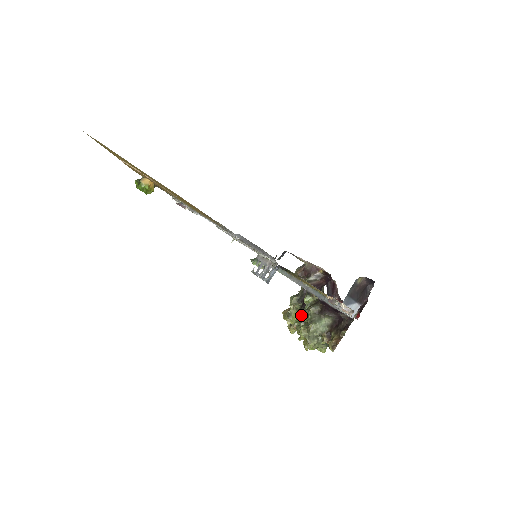
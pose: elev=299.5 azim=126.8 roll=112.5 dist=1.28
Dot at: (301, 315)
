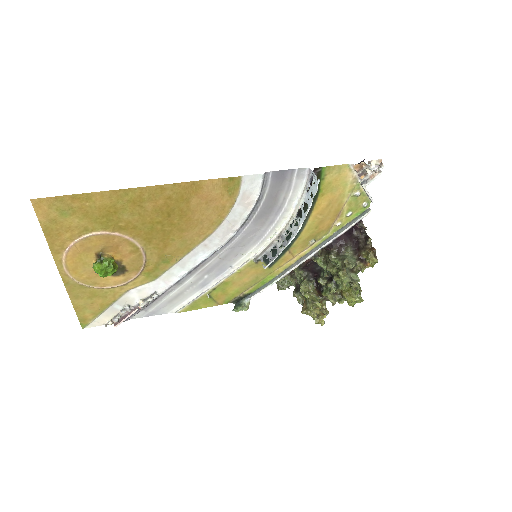
Dot at: (329, 269)
